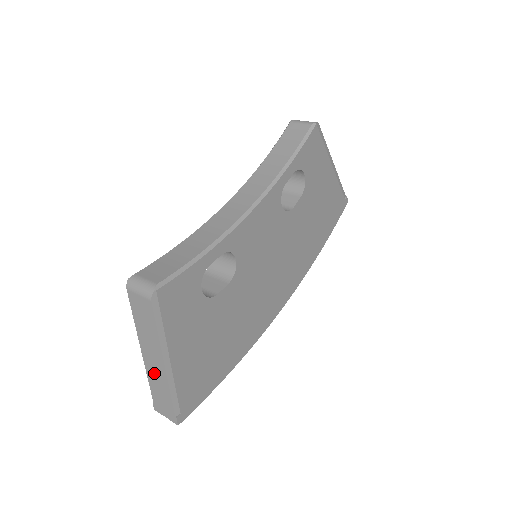
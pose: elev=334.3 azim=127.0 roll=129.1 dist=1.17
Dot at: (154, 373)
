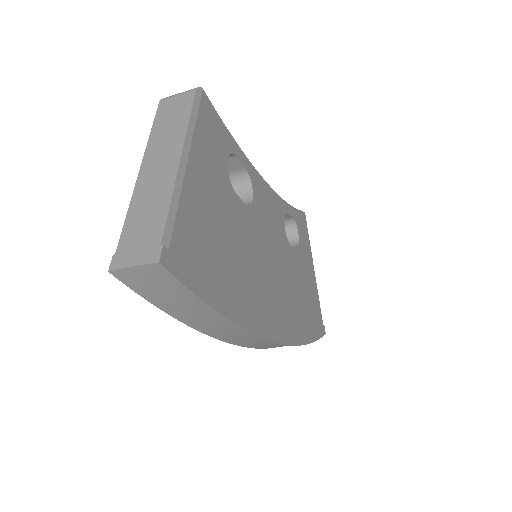
Dot at: (150, 188)
